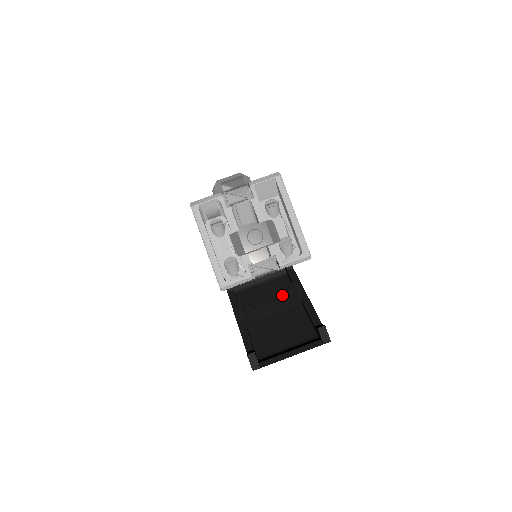
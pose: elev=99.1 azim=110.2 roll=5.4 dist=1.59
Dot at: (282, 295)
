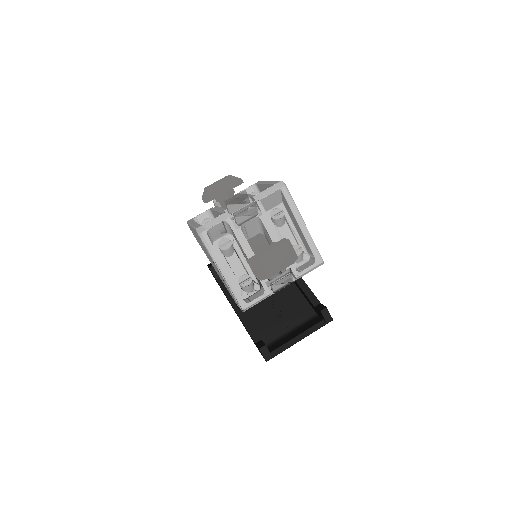
Dot at: occluded
